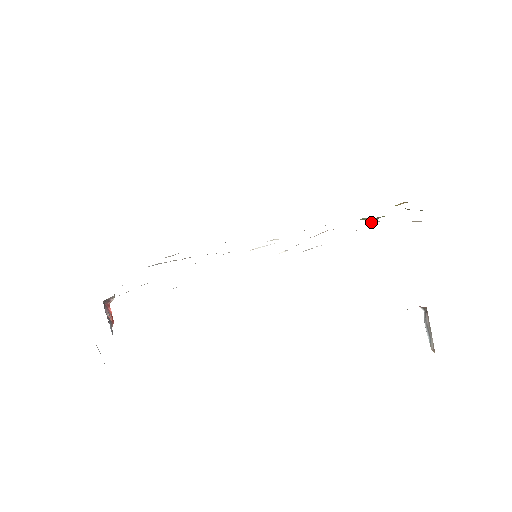
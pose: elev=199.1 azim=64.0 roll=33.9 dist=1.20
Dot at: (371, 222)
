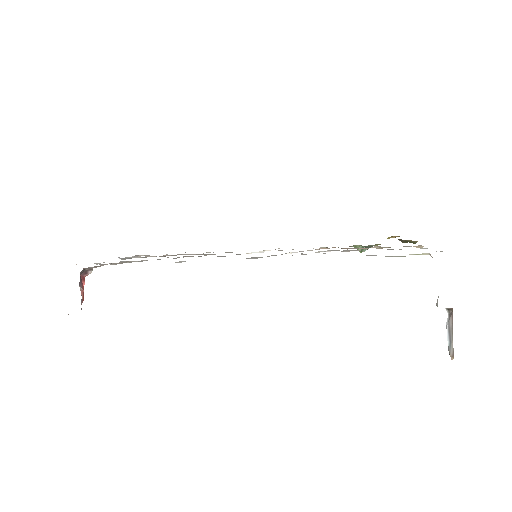
Dot at: (362, 250)
